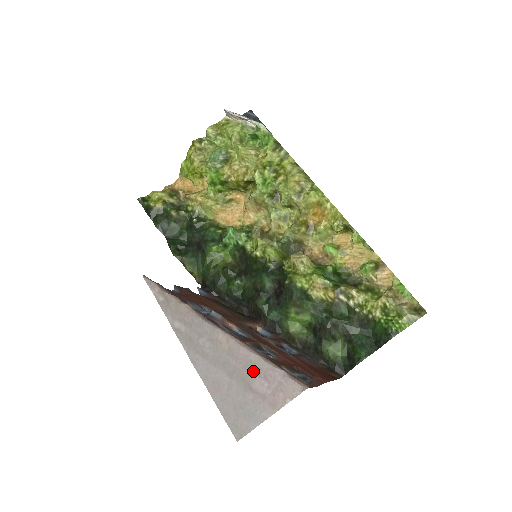
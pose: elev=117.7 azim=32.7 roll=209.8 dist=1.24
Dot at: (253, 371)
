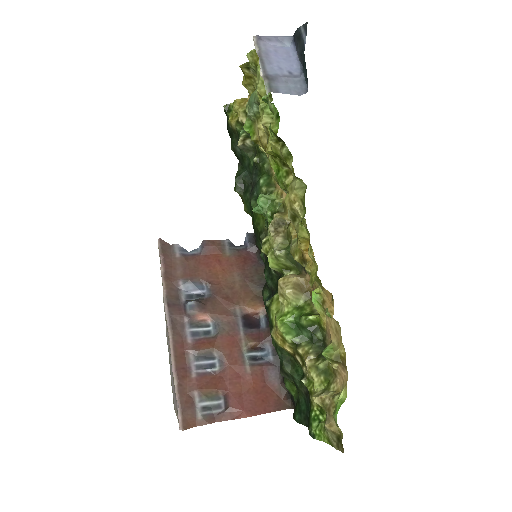
Dot at: (173, 381)
